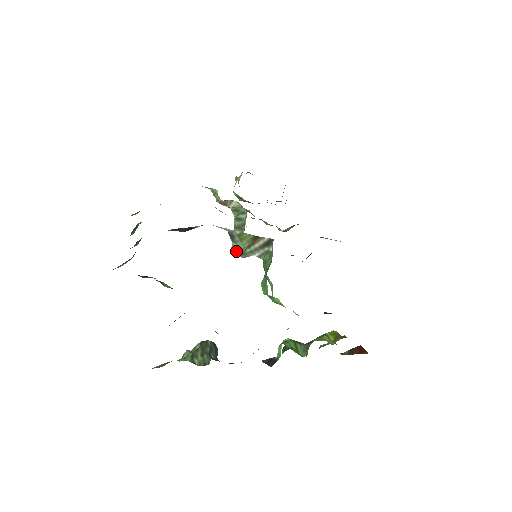
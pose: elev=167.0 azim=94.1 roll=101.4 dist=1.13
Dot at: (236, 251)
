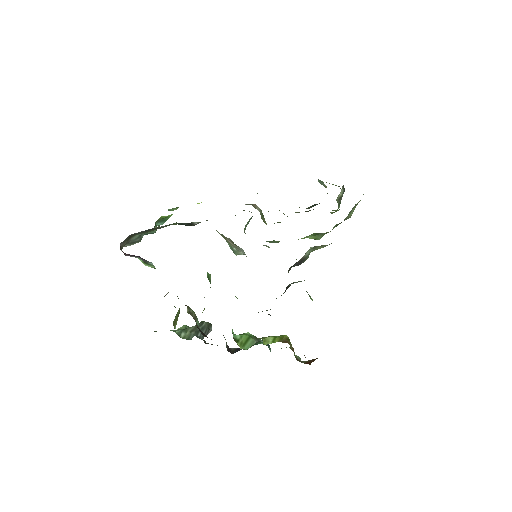
Dot at: (231, 248)
